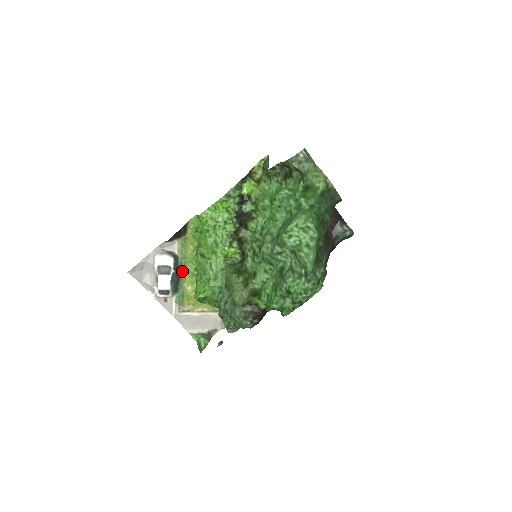
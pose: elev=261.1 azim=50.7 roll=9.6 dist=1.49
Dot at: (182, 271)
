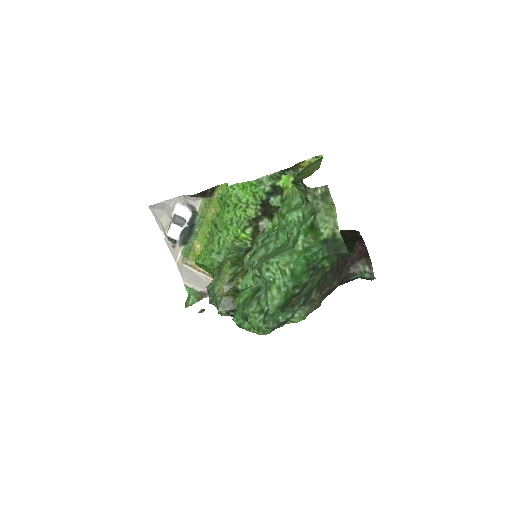
Dot at: (197, 228)
